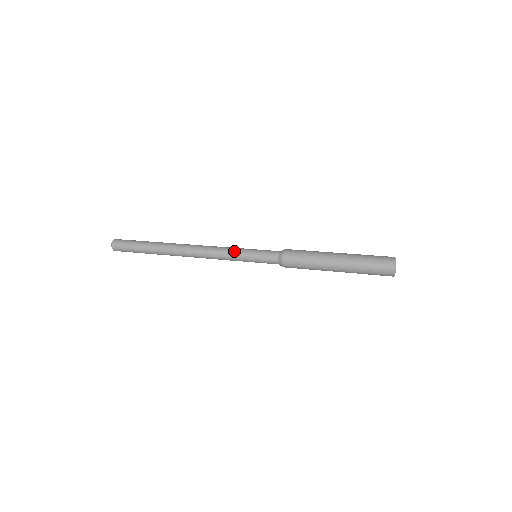
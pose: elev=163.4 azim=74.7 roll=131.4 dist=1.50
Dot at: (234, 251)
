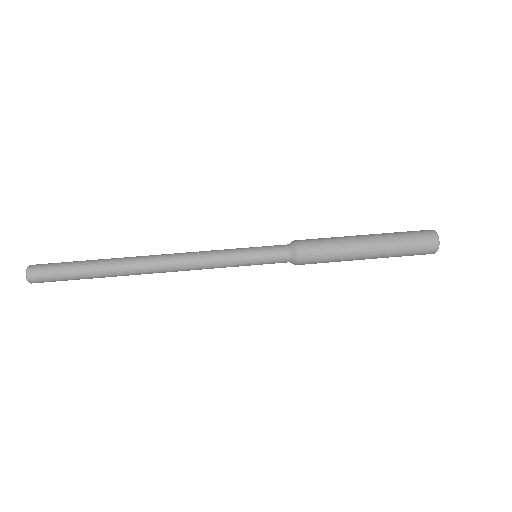
Dot at: (226, 255)
